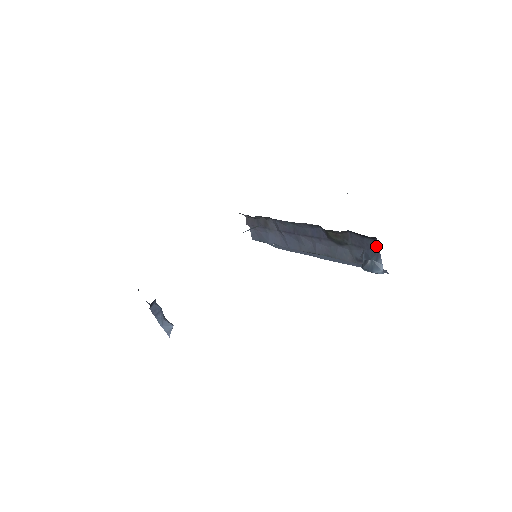
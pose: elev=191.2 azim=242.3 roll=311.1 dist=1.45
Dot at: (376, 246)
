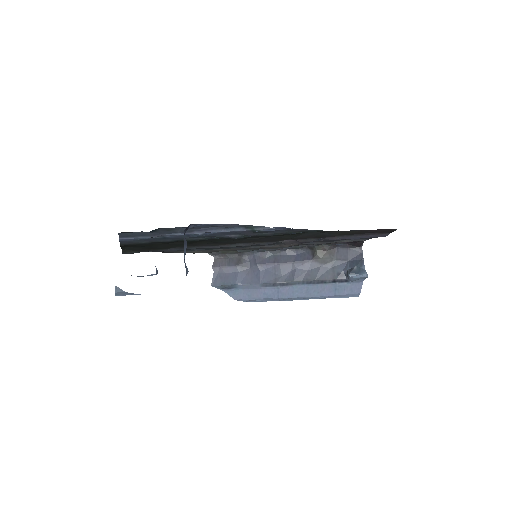
Dot at: (360, 255)
